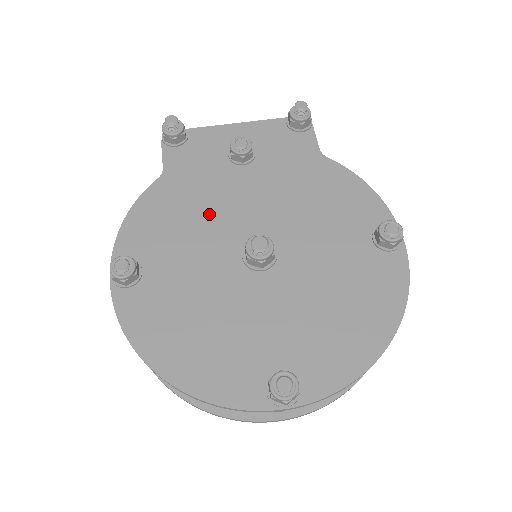
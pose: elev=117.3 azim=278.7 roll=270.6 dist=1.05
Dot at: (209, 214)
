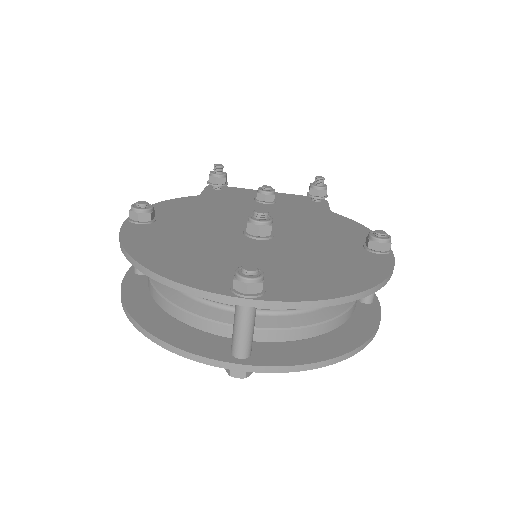
Dot at: (226, 213)
